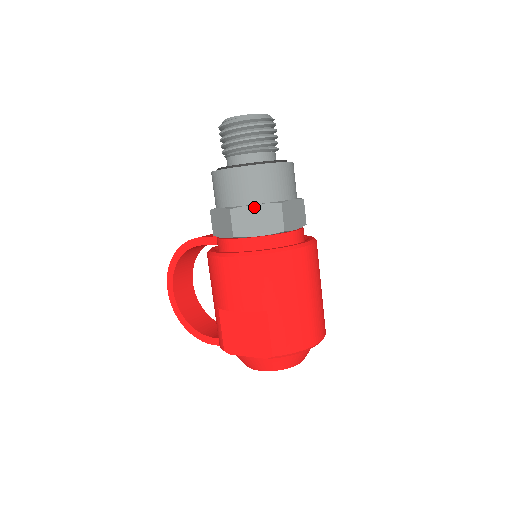
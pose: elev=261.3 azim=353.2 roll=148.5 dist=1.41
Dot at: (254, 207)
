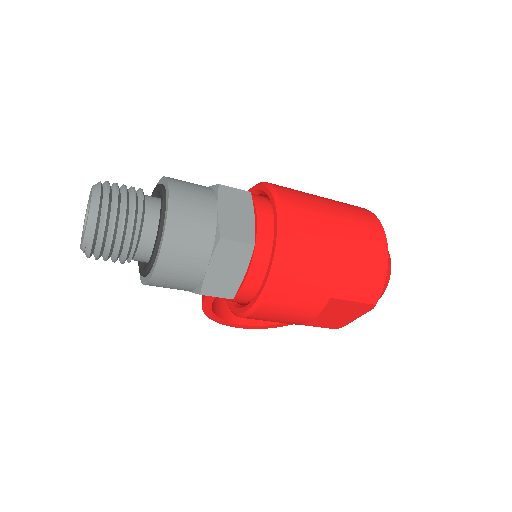
Dot at: (210, 269)
